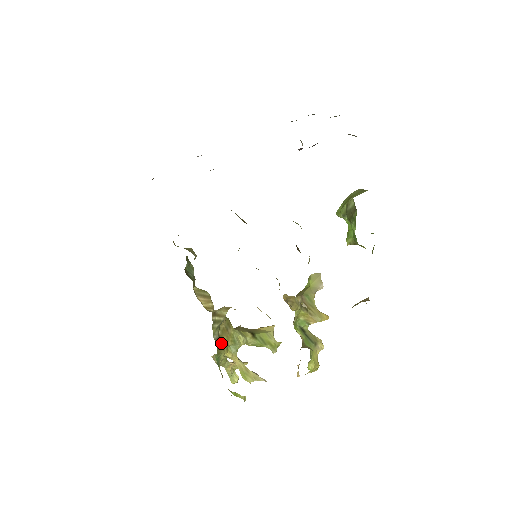
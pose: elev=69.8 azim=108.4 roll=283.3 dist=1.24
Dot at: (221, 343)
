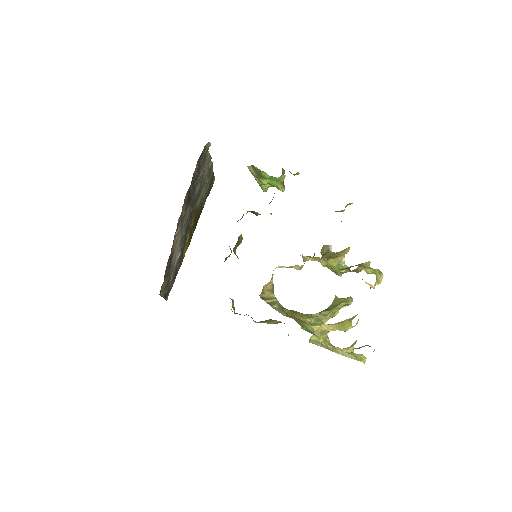
Dot at: (297, 319)
